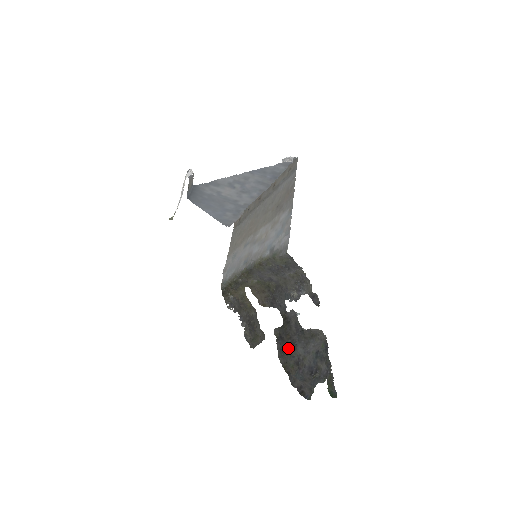
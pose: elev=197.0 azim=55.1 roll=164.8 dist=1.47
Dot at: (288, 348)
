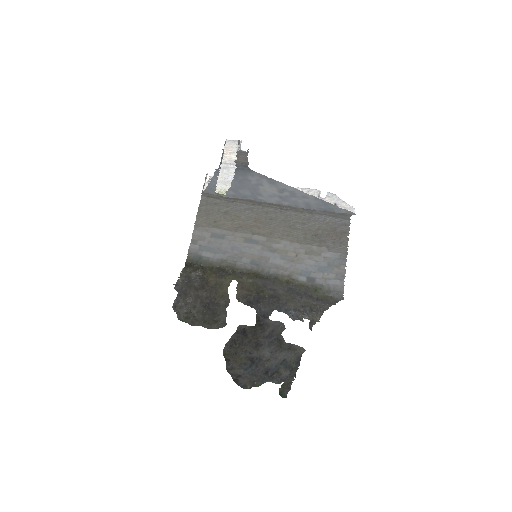
Dot at: (248, 344)
